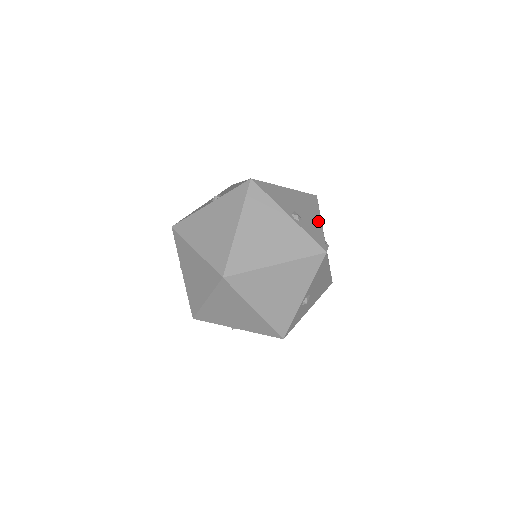
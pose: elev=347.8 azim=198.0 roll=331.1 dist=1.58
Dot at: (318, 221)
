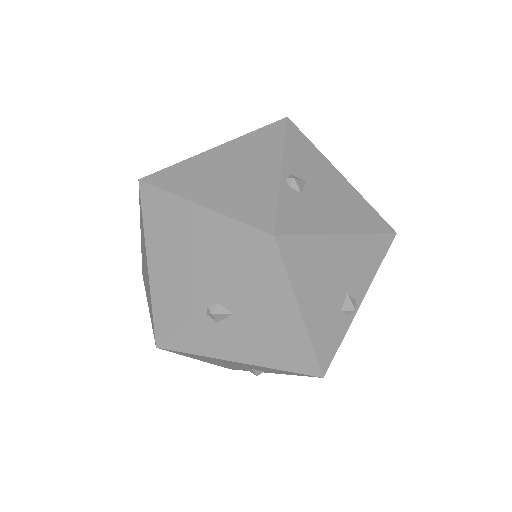
Dot at: (335, 226)
